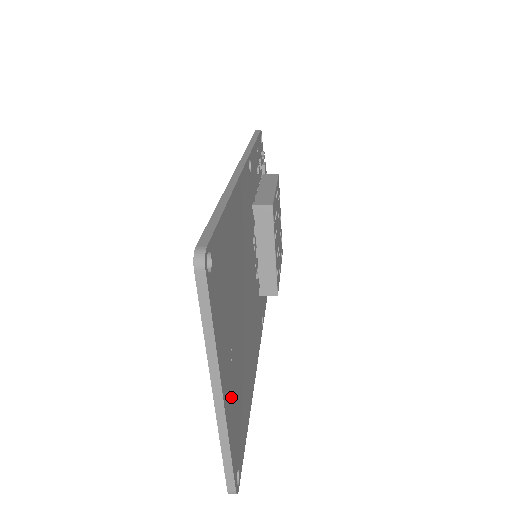
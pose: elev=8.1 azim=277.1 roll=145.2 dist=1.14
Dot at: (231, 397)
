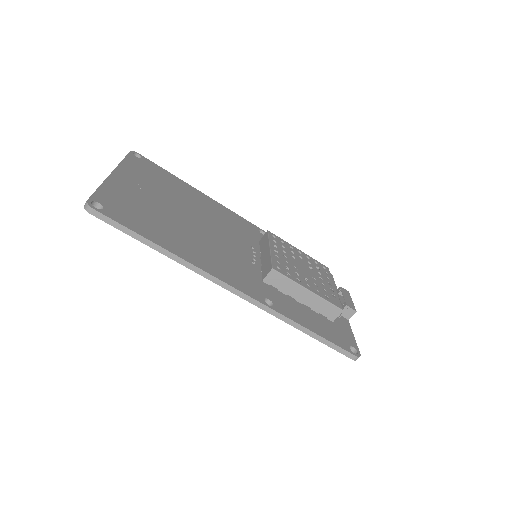
Dot at: (125, 188)
